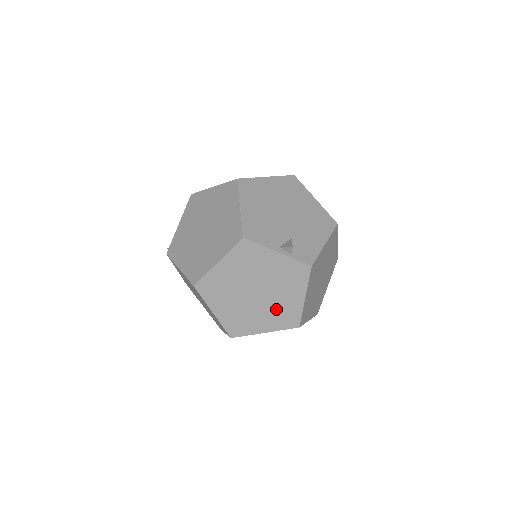
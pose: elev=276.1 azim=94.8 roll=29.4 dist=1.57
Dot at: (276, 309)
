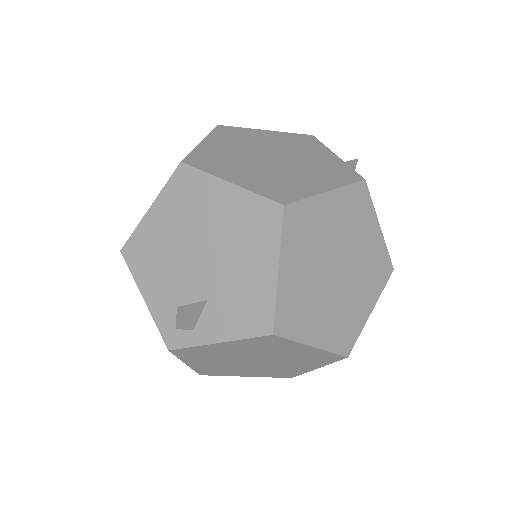
Dot at: (277, 178)
